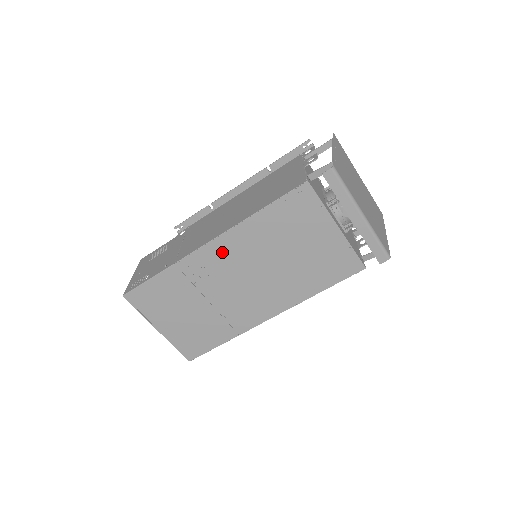
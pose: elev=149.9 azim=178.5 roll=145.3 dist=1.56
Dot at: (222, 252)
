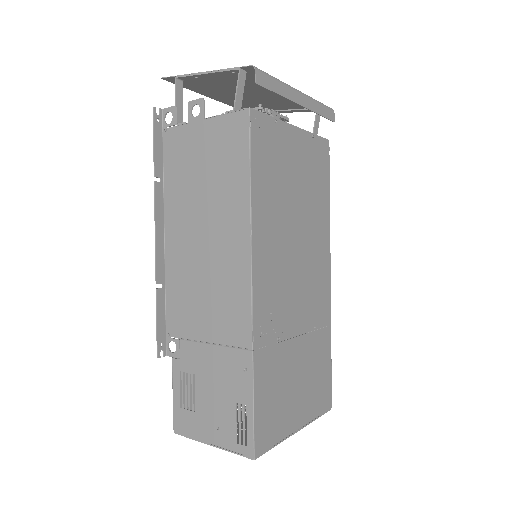
Dot at: (266, 275)
